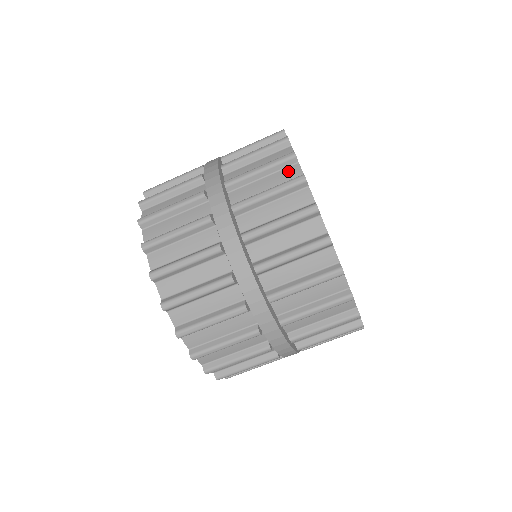
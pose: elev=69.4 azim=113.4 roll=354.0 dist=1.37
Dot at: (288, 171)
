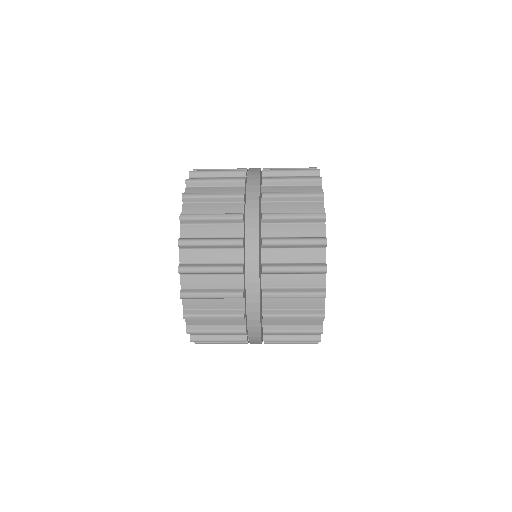
Dot at: occluded
